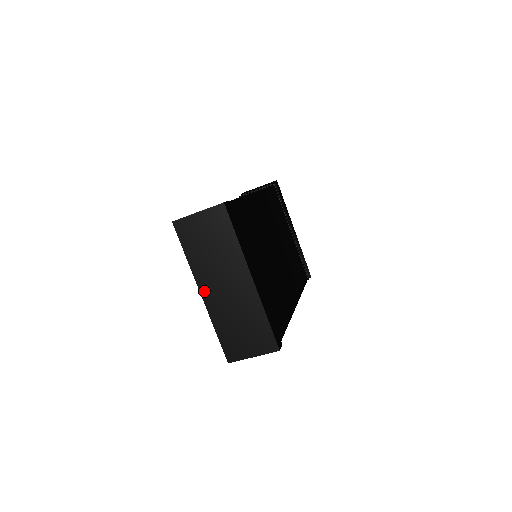
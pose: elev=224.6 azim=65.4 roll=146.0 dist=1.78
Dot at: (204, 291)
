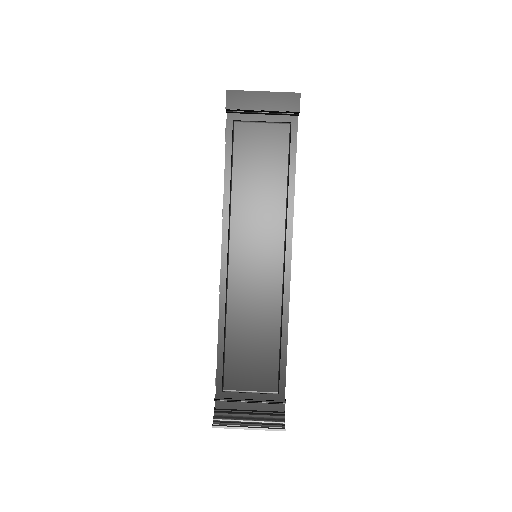
Dot at: occluded
